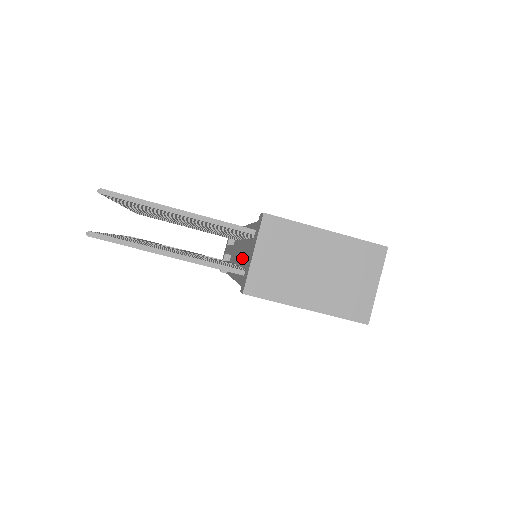
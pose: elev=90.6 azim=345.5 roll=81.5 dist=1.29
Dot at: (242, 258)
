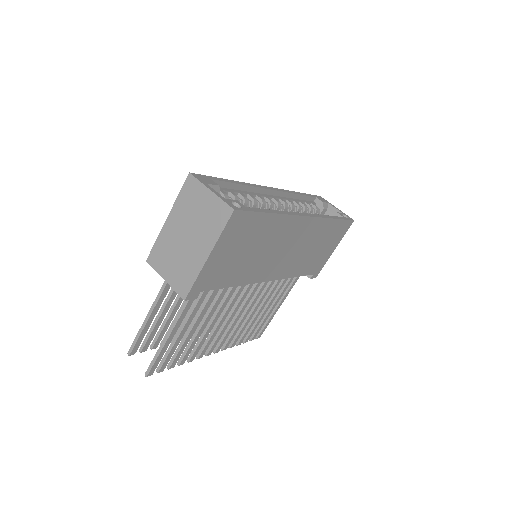
Dot at: occluded
